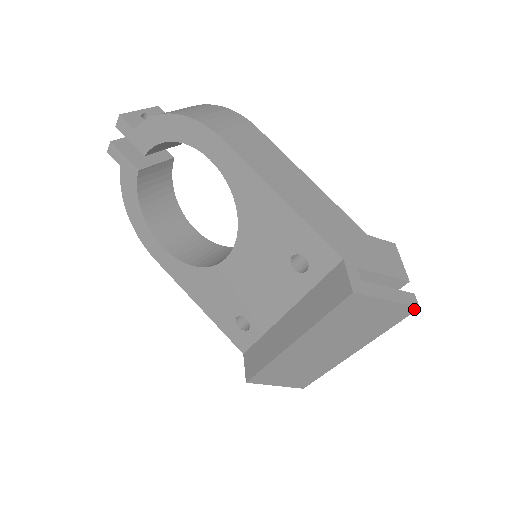
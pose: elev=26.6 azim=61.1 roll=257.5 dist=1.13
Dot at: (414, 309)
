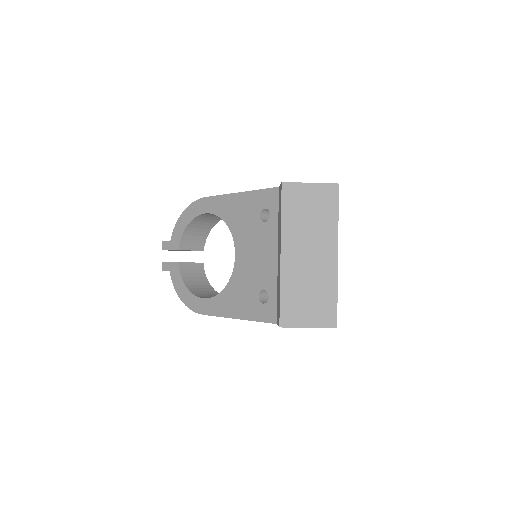
Dot at: (336, 186)
